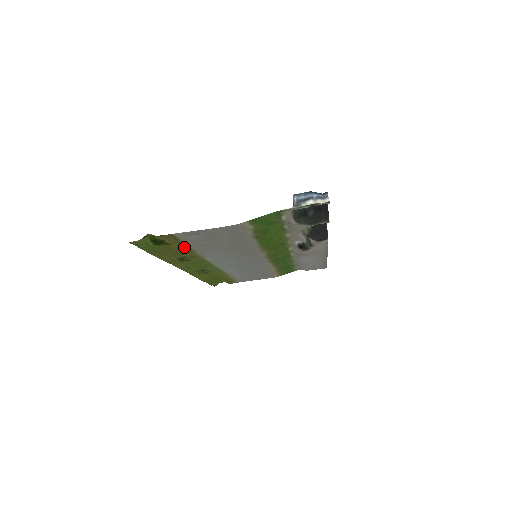
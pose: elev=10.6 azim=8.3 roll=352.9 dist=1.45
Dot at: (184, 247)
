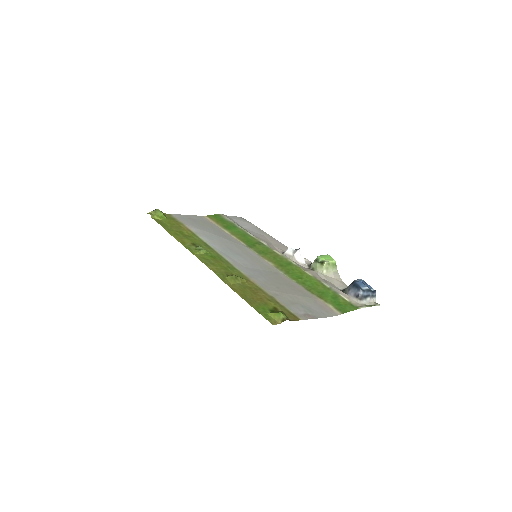
Dot at: (269, 297)
